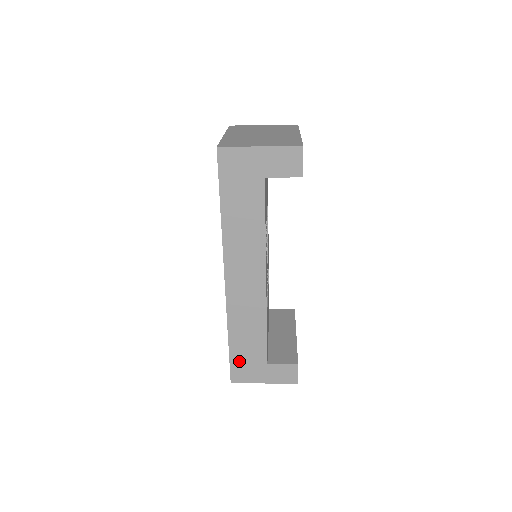
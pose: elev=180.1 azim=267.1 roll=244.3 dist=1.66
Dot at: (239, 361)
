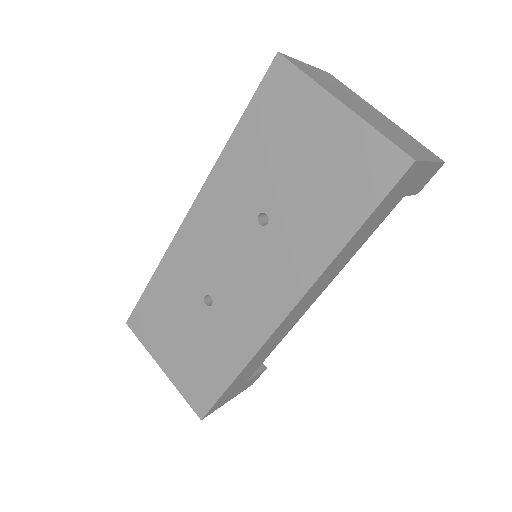
Dot at: (226, 394)
